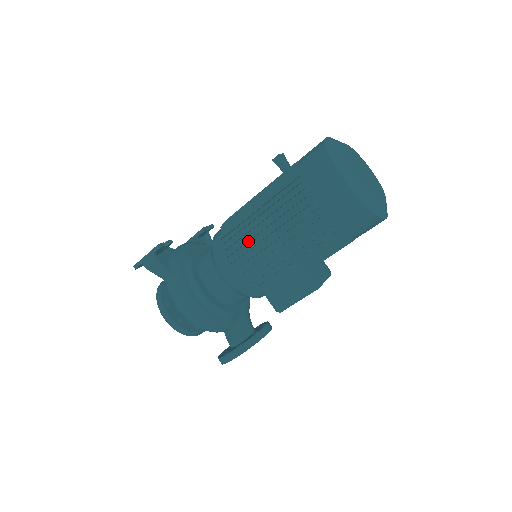
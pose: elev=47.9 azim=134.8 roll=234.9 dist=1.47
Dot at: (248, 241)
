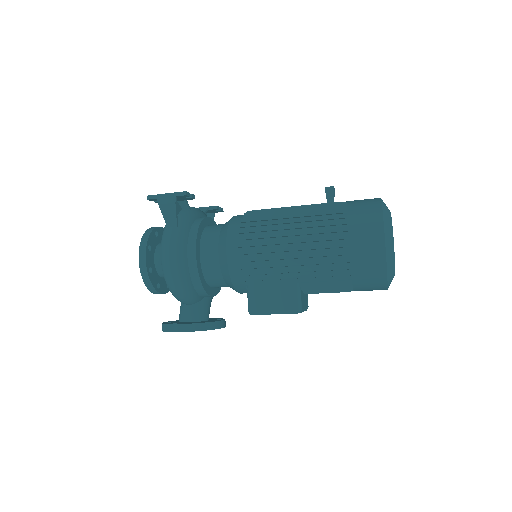
Dot at: (269, 237)
